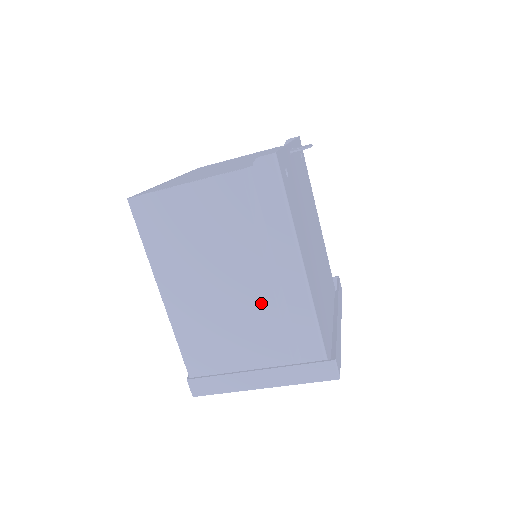
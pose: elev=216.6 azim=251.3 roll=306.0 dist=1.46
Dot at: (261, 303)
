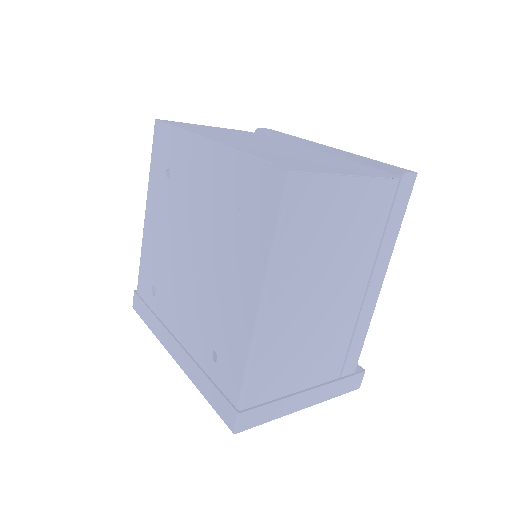
Dot at: (344, 318)
